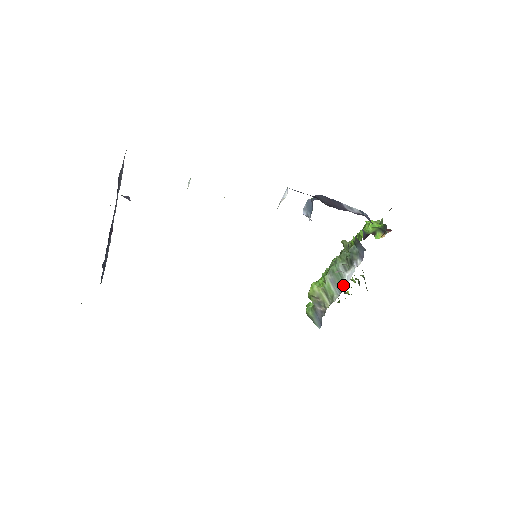
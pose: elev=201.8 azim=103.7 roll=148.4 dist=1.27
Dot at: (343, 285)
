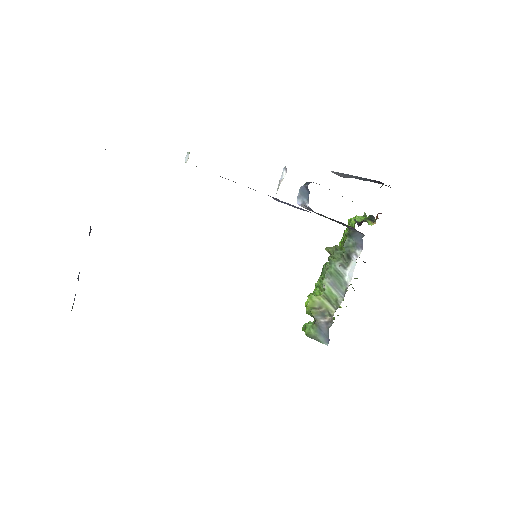
Dot at: (345, 284)
